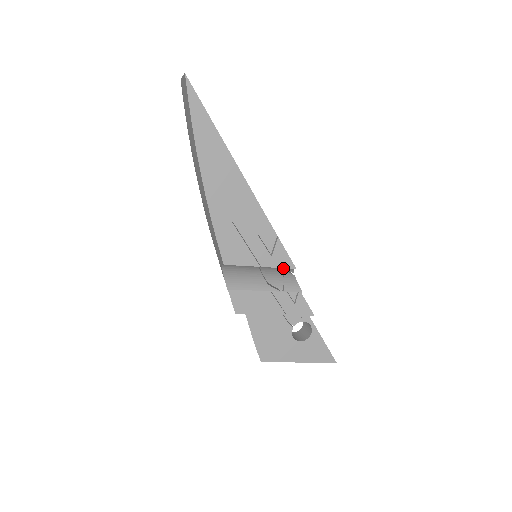
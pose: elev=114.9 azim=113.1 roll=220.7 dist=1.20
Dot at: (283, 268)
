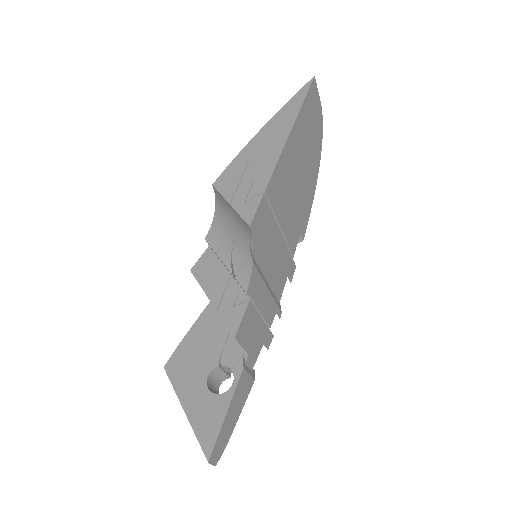
Dot at: (247, 233)
